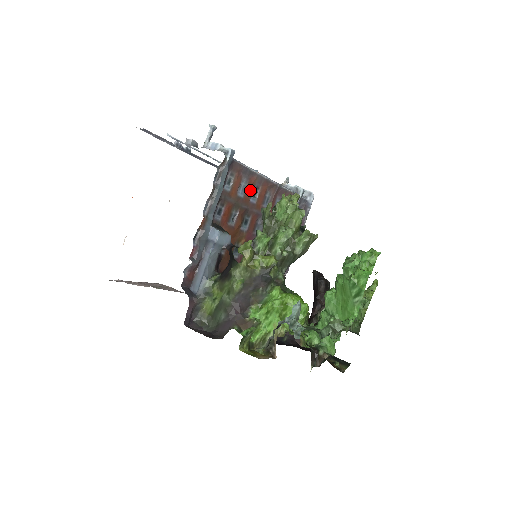
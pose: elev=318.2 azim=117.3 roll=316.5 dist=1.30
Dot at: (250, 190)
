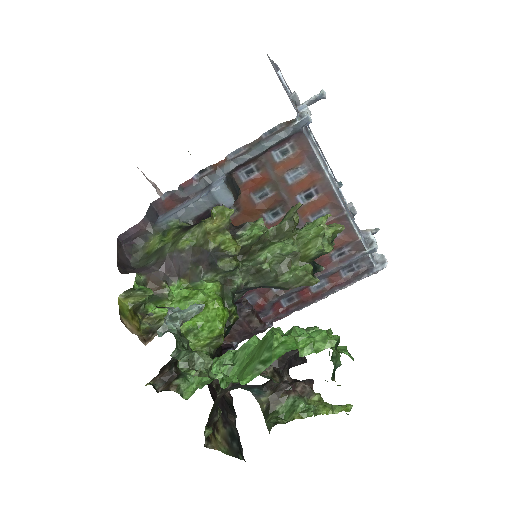
Dot at: (305, 185)
